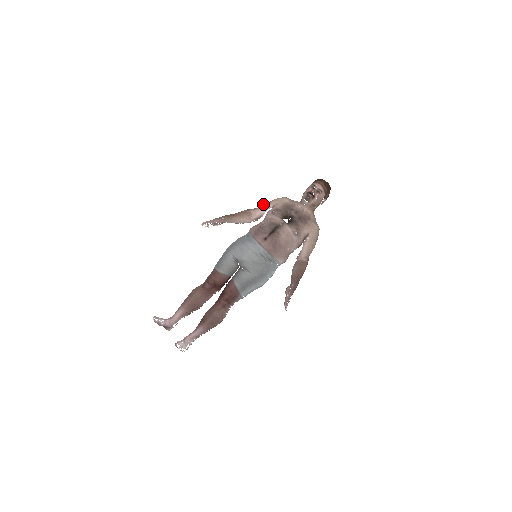
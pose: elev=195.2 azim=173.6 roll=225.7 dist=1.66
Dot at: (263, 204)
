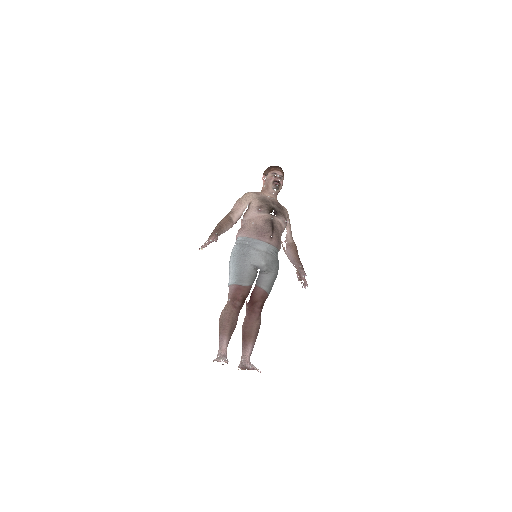
Dot at: (235, 206)
